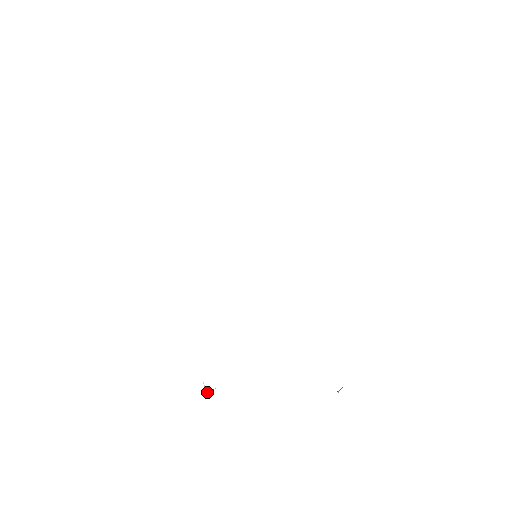
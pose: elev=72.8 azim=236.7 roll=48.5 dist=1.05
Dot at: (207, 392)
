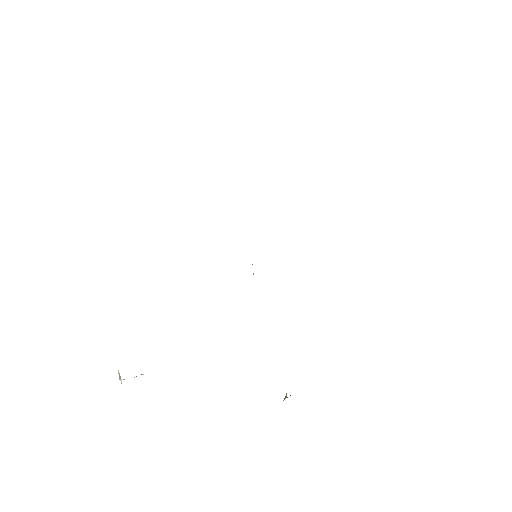
Dot at: (123, 379)
